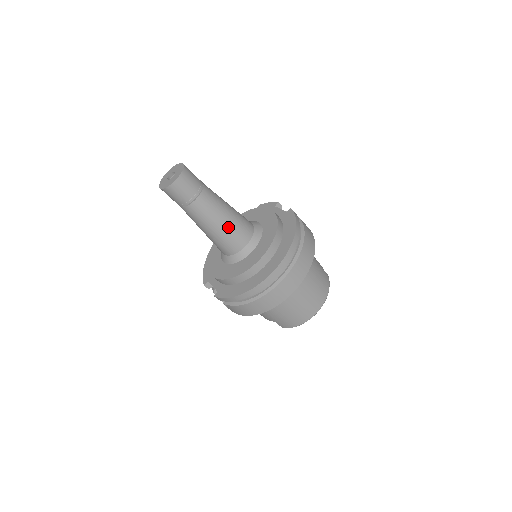
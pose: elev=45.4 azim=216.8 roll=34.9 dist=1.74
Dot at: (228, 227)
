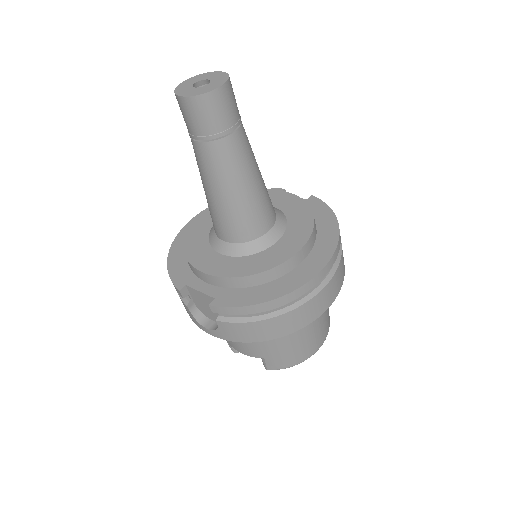
Dot at: (258, 194)
